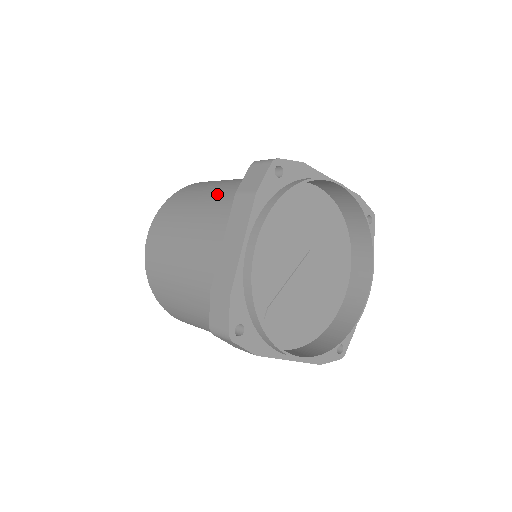
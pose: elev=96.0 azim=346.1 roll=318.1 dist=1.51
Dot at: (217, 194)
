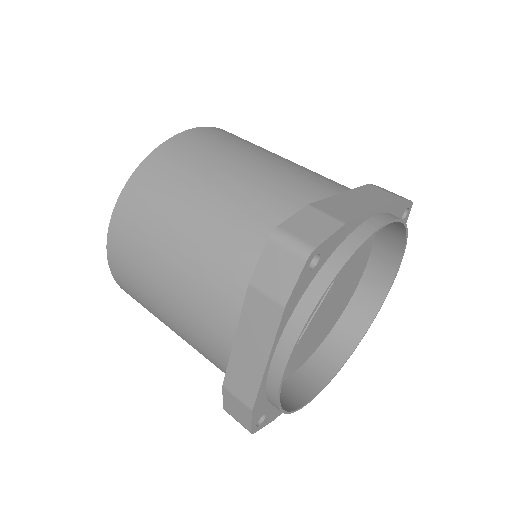
Dot at: (209, 234)
